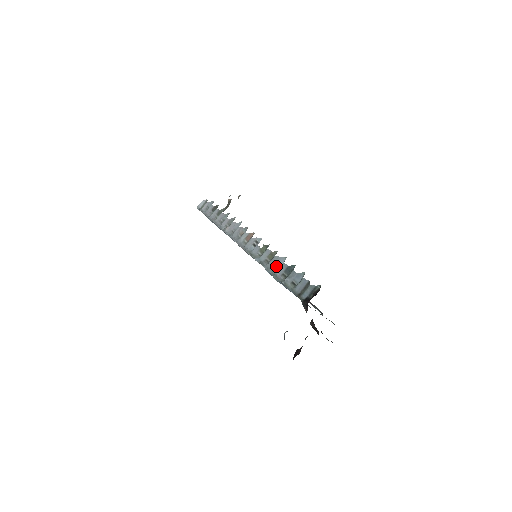
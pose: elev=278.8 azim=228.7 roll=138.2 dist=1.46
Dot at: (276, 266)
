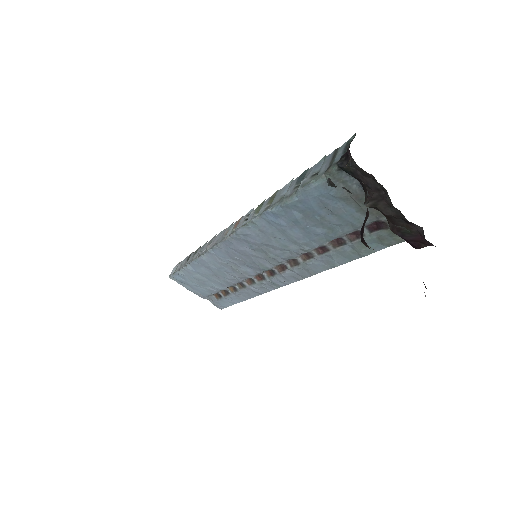
Dot at: (282, 195)
